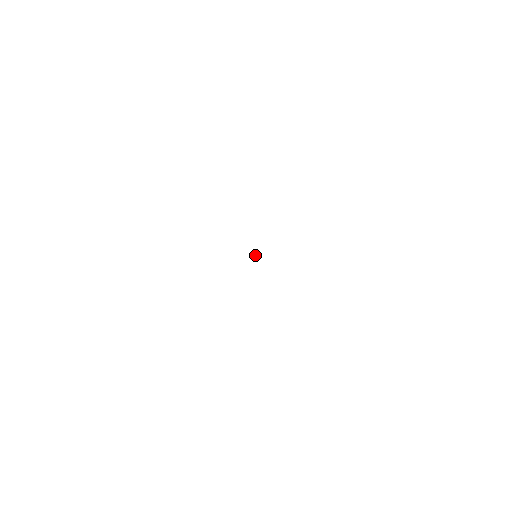
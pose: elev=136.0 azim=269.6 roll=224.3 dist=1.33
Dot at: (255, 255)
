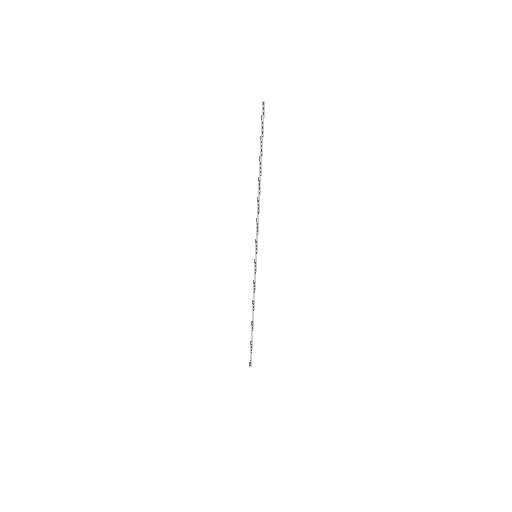
Dot at: (260, 176)
